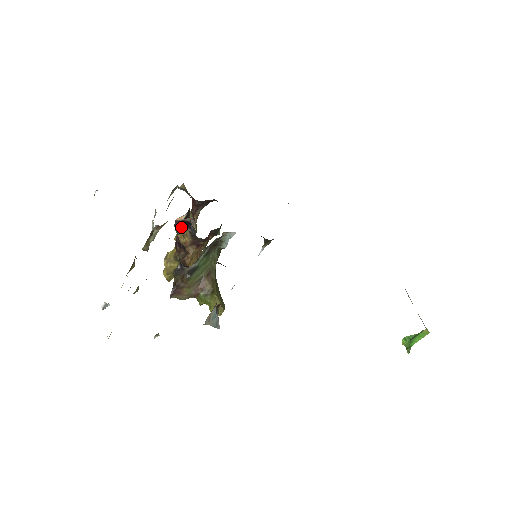
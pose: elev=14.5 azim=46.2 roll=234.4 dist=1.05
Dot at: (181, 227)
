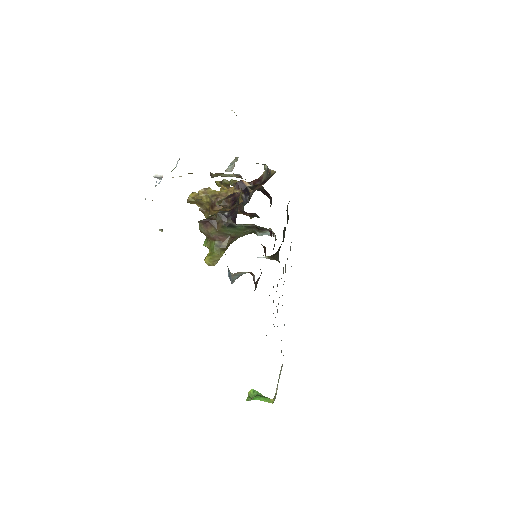
Dot at: (240, 188)
